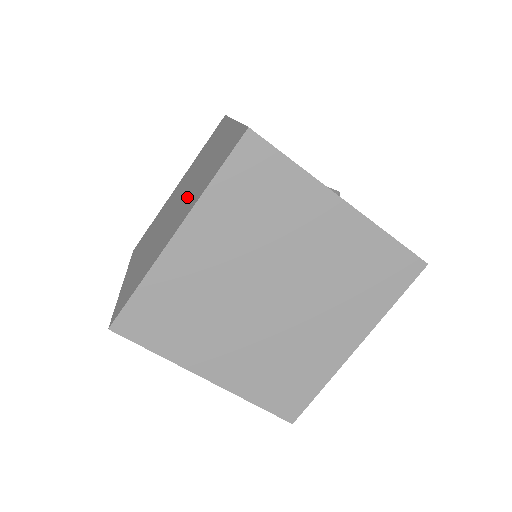
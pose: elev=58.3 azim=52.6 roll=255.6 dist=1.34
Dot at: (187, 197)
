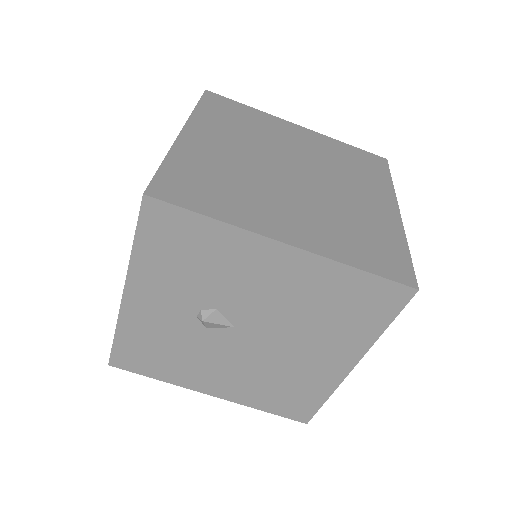
Dot at: occluded
